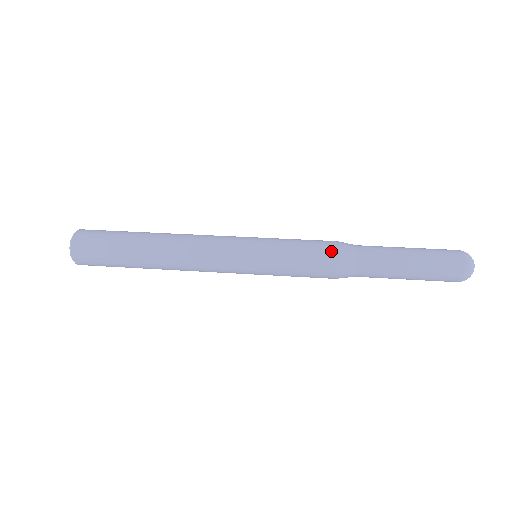
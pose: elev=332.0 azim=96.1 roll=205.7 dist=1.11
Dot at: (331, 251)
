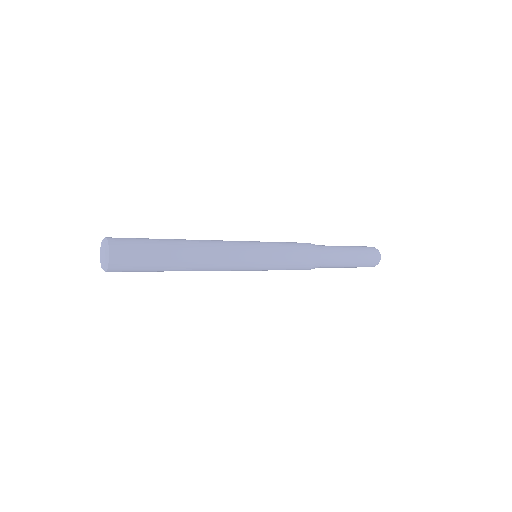
Dot at: occluded
